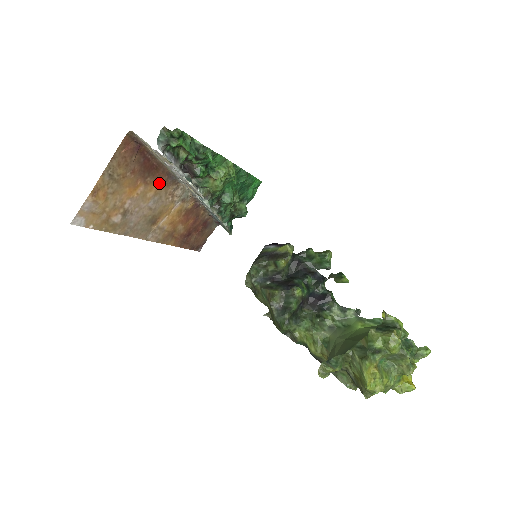
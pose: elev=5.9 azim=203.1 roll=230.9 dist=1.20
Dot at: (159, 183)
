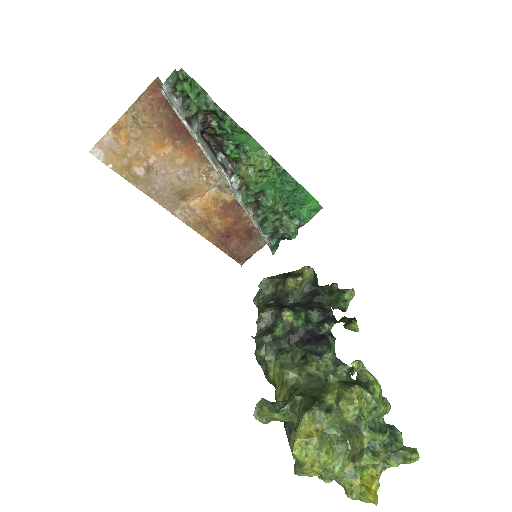
Dot at: (191, 153)
